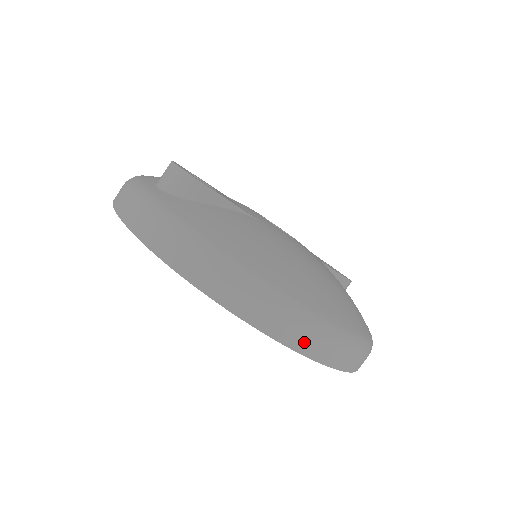
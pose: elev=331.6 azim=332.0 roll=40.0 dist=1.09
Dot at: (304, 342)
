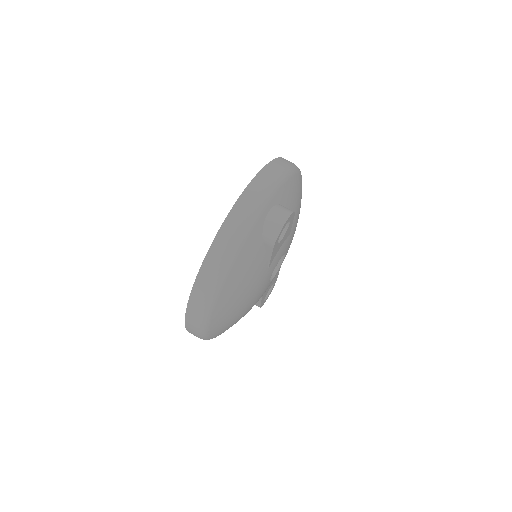
Dot at: (191, 321)
